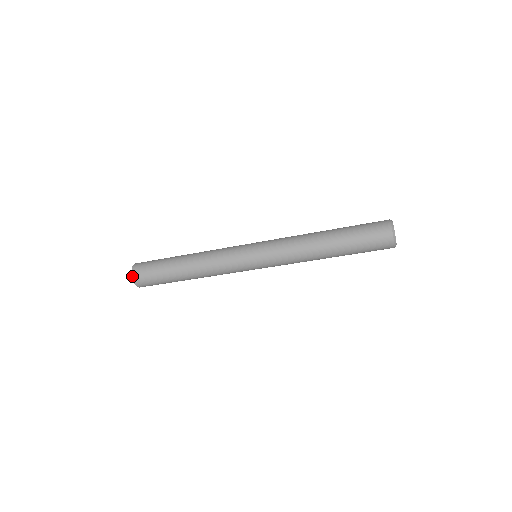
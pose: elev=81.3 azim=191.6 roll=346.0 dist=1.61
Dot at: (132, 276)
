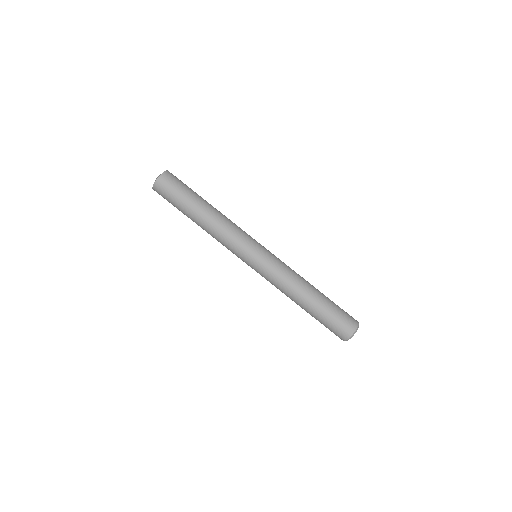
Dot at: (159, 177)
